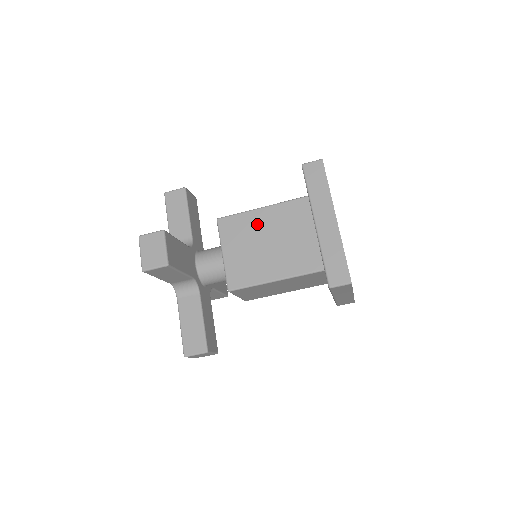
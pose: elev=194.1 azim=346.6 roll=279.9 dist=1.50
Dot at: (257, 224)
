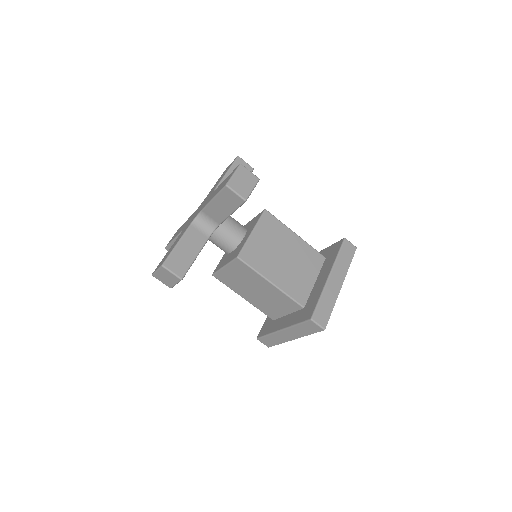
Dot at: (286, 239)
